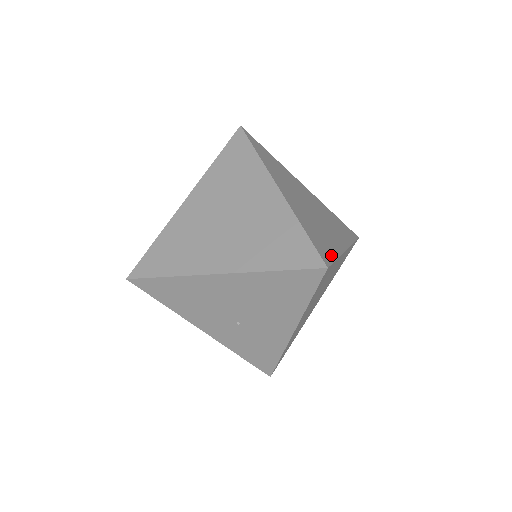
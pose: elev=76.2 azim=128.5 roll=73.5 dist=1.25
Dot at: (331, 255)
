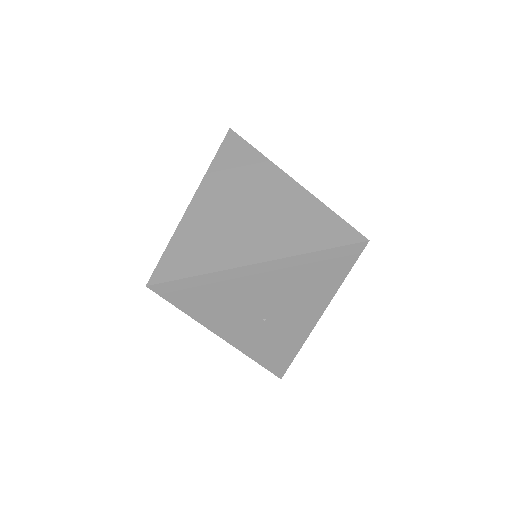
Dot at: occluded
